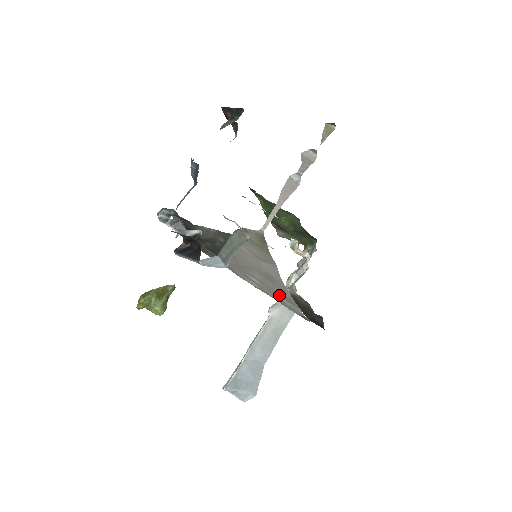
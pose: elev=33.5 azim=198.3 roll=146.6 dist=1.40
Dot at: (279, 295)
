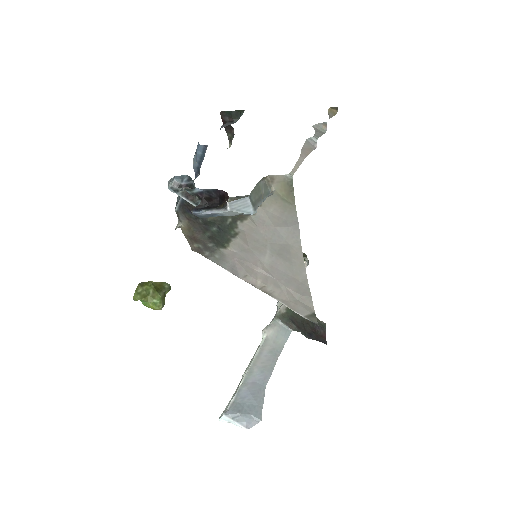
Dot at: (288, 284)
